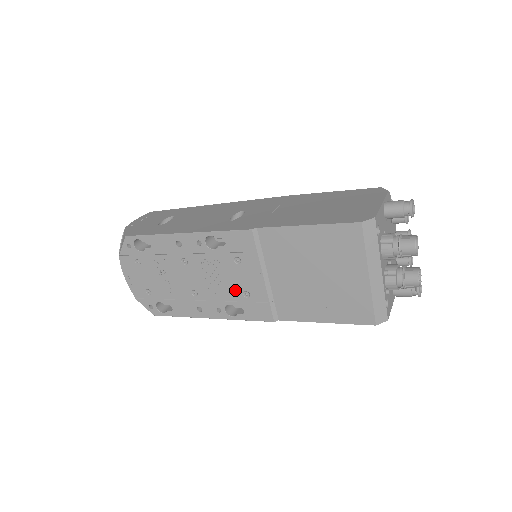
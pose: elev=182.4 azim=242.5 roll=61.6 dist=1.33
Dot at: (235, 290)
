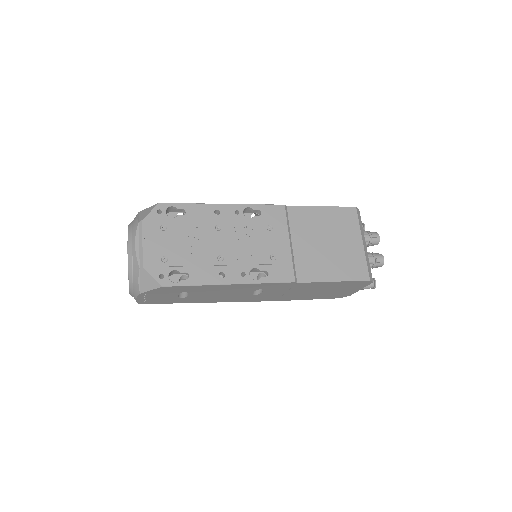
Dot at: (263, 254)
